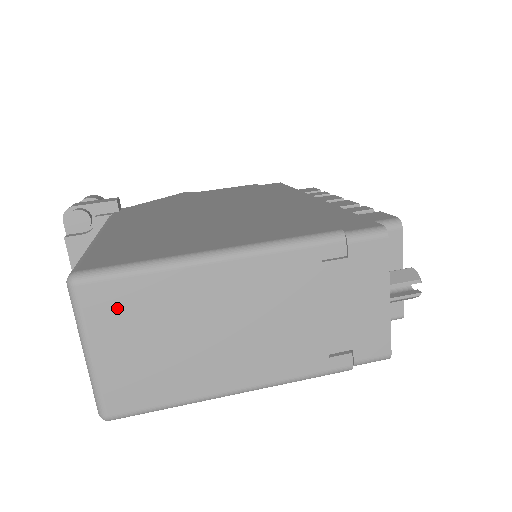
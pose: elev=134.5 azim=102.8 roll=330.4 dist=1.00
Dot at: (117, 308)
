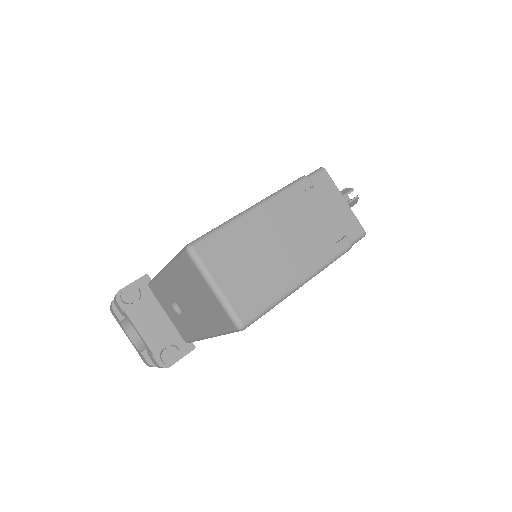
Dot at: (219, 253)
